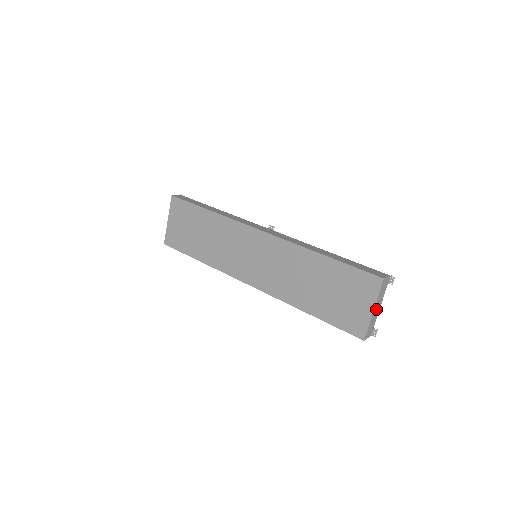
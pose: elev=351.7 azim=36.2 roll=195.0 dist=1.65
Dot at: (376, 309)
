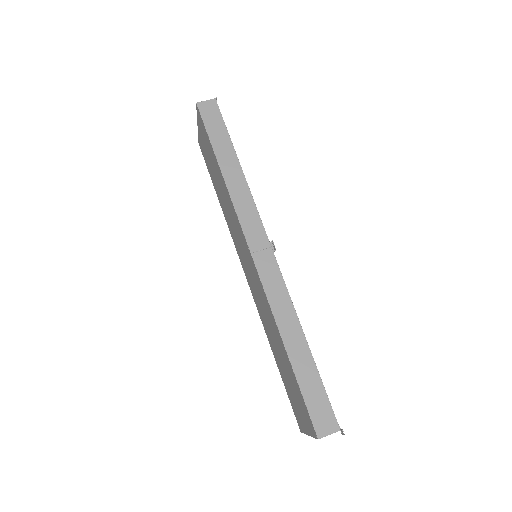
Dot at: occluded
